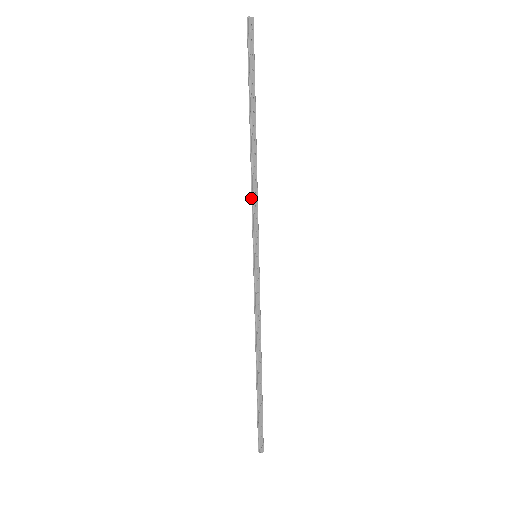
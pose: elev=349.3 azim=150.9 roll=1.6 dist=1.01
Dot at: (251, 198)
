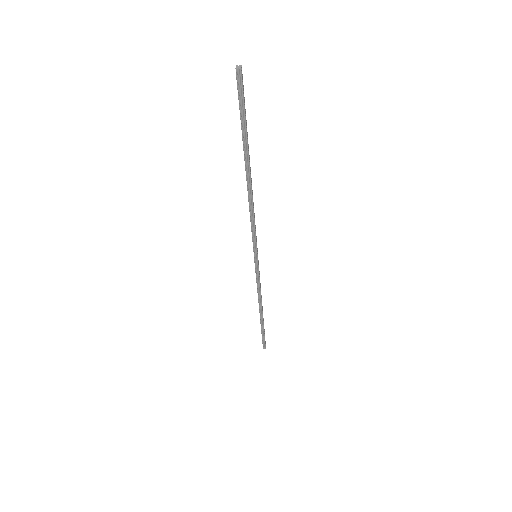
Dot at: (251, 223)
